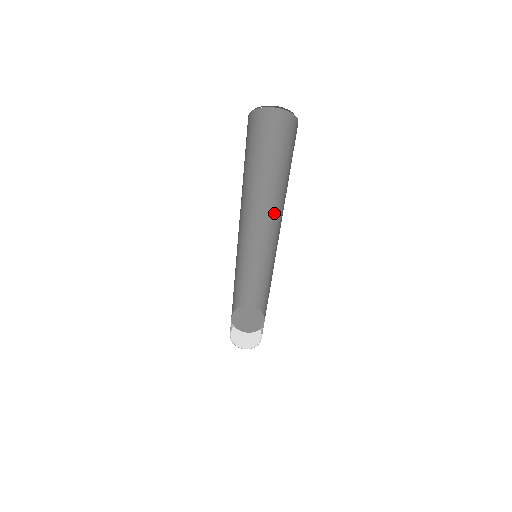
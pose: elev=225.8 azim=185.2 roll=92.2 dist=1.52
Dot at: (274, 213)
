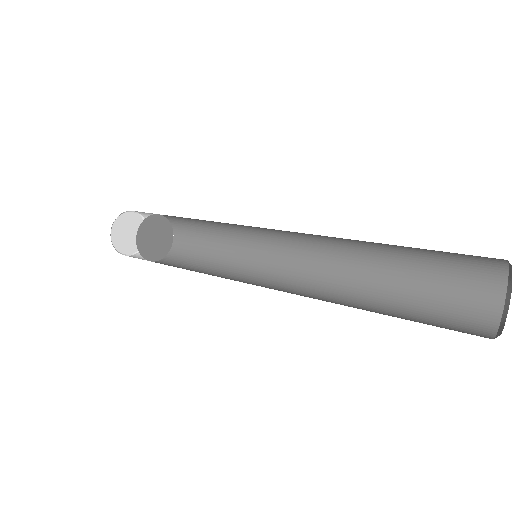
Dot at: (326, 244)
